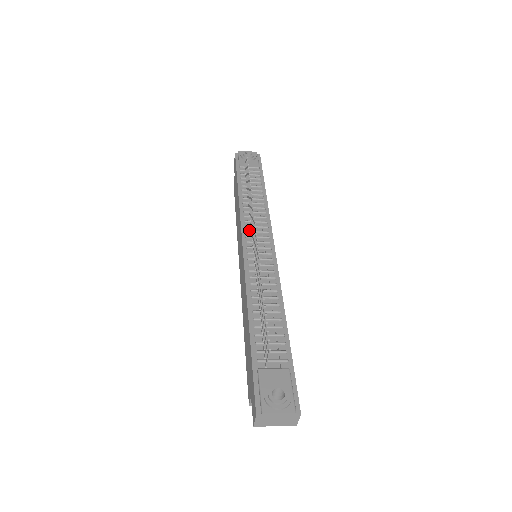
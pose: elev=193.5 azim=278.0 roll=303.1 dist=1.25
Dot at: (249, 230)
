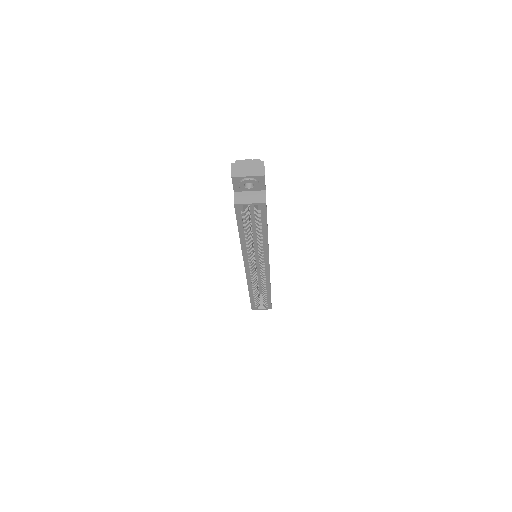
Dot at: occluded
